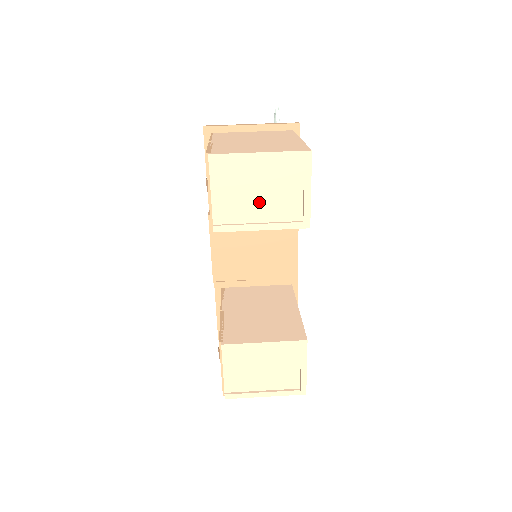
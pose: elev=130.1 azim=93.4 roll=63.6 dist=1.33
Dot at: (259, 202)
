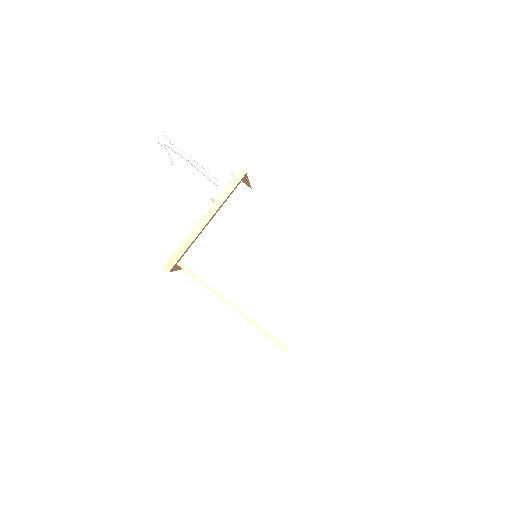
Dot at: occluded
